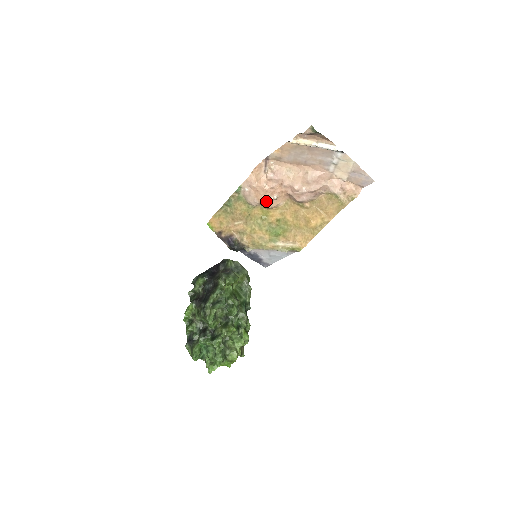
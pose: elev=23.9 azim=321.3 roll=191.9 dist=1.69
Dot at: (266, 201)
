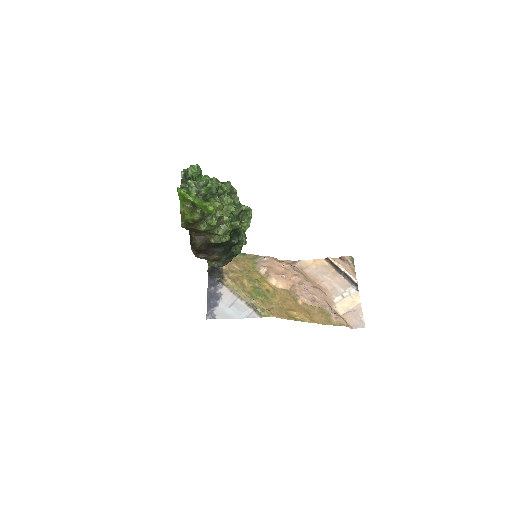
Dot at: (274, 272)
